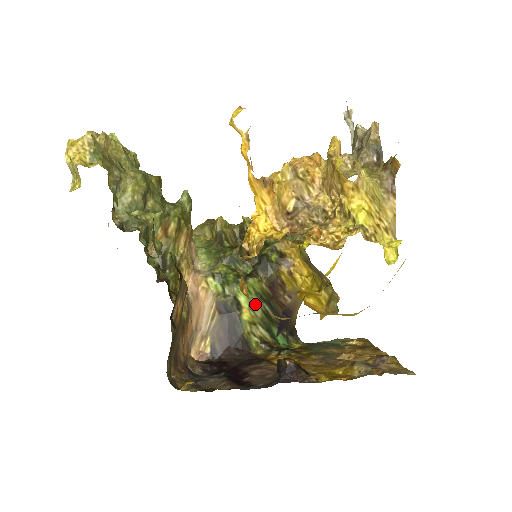
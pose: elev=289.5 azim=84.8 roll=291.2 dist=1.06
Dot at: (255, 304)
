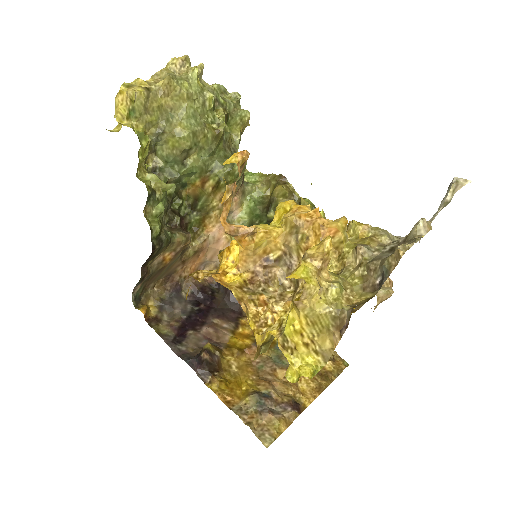
Dot at: occluded
